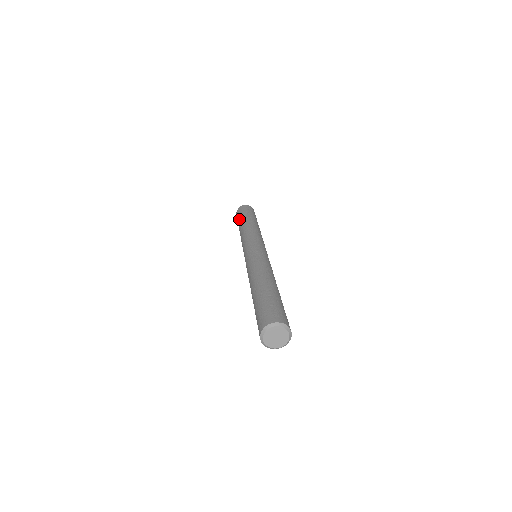
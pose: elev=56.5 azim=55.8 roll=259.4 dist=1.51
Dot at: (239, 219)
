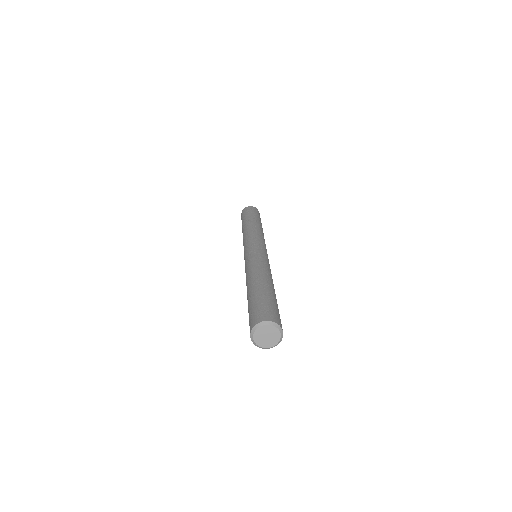
Dot at: occluded
